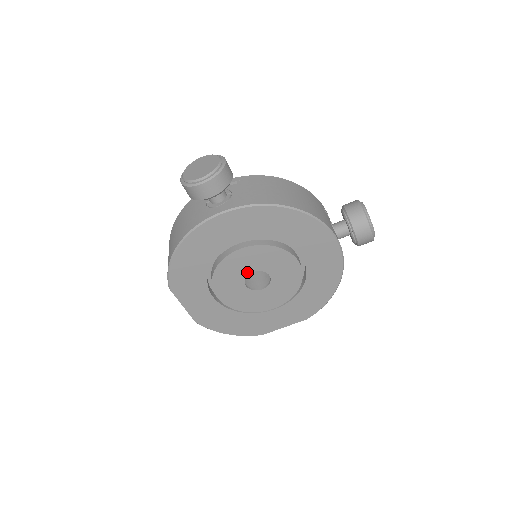
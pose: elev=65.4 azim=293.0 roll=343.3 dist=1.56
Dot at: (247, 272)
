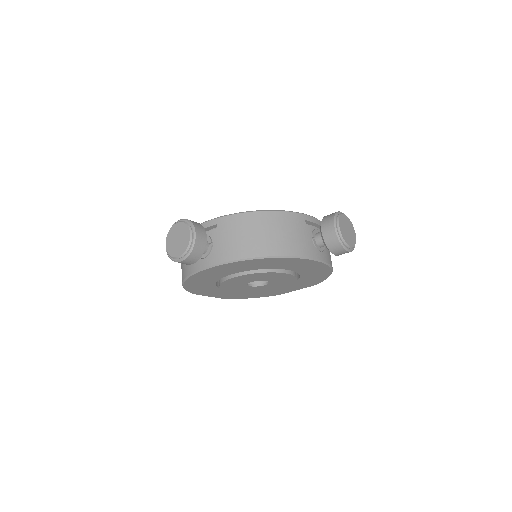
Dot at: (246, 282)
